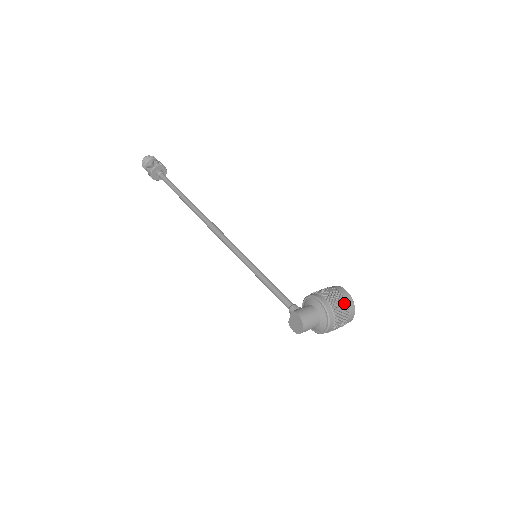
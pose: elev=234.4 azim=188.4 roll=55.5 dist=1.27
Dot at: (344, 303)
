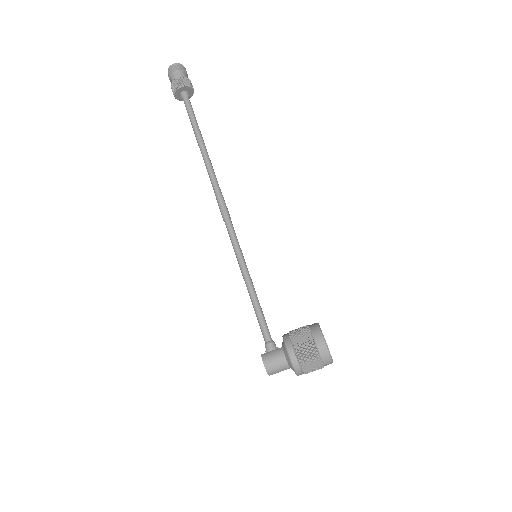
Dot at: (316, 359)
